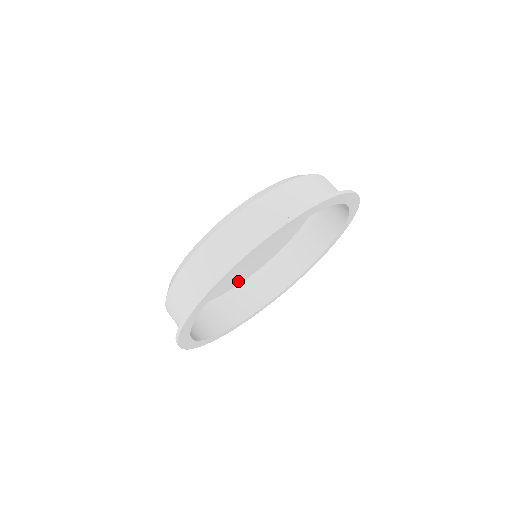
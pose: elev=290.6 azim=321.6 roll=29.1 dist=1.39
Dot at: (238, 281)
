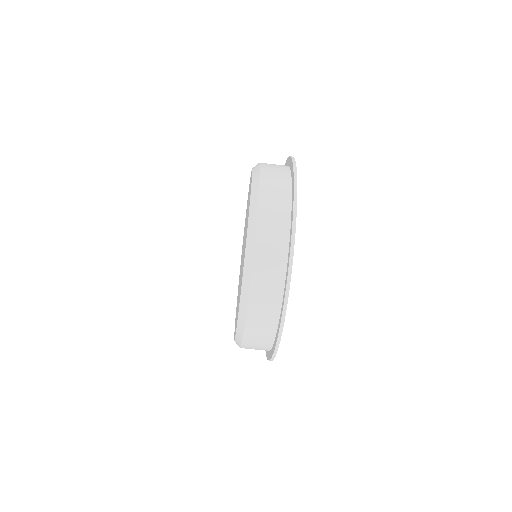
Dot at: occluded
